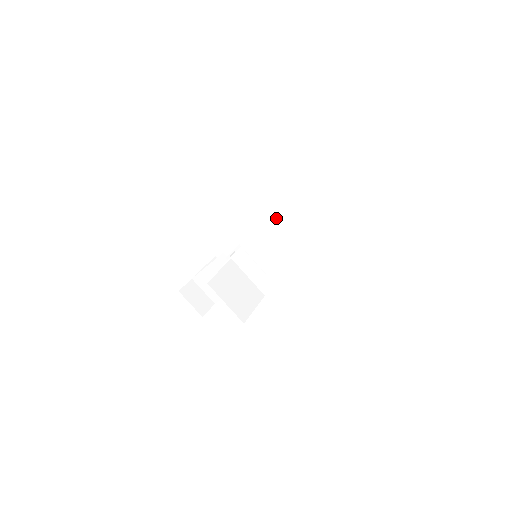
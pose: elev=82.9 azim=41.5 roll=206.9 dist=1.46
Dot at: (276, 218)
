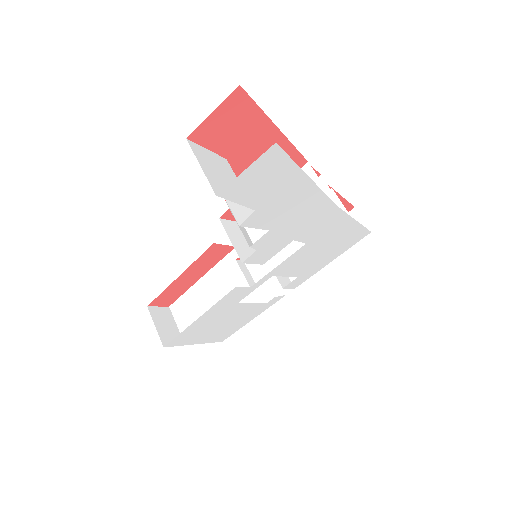
Dot at: occluded
